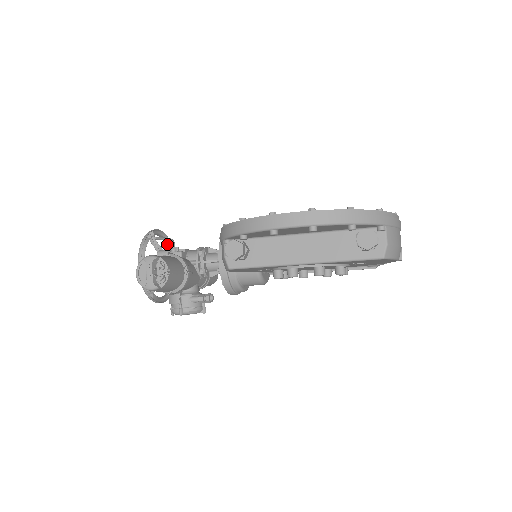
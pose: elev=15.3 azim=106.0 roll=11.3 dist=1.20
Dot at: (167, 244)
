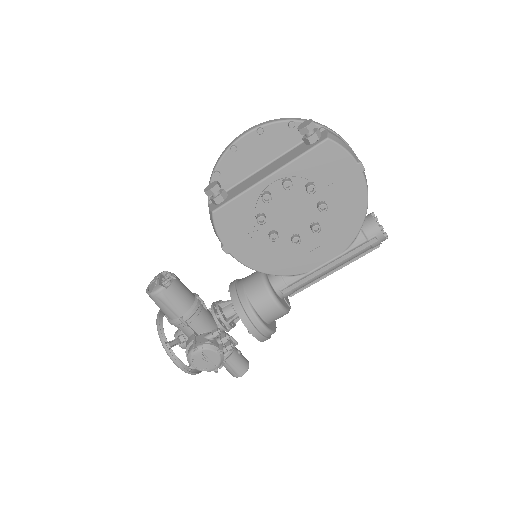
Dot at: occluded
